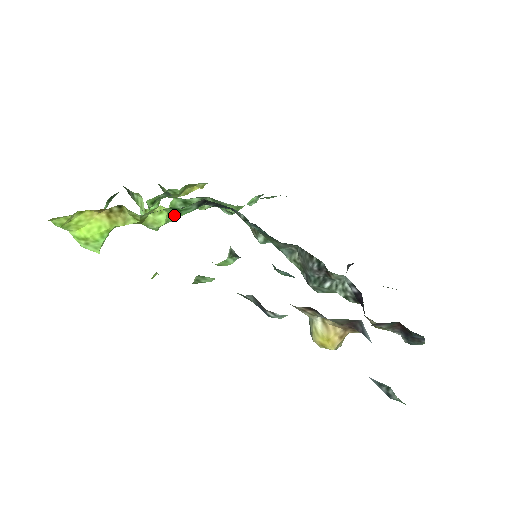
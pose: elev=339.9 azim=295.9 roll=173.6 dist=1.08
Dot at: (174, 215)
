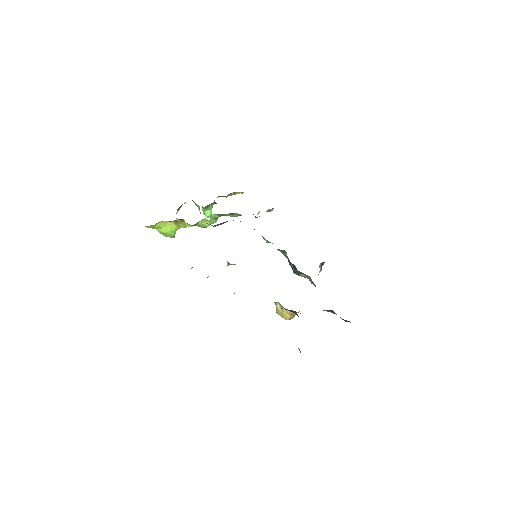
Dot at: occluded
